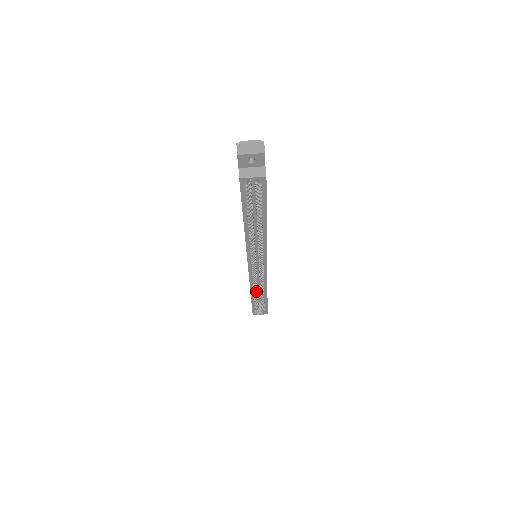
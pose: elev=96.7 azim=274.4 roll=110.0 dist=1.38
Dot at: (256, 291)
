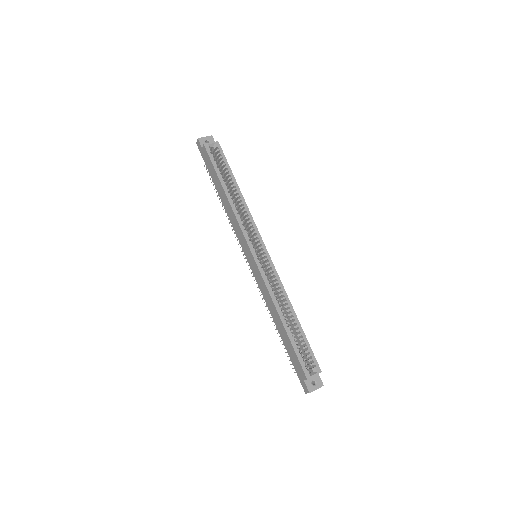
Dot at: (282, 312)
